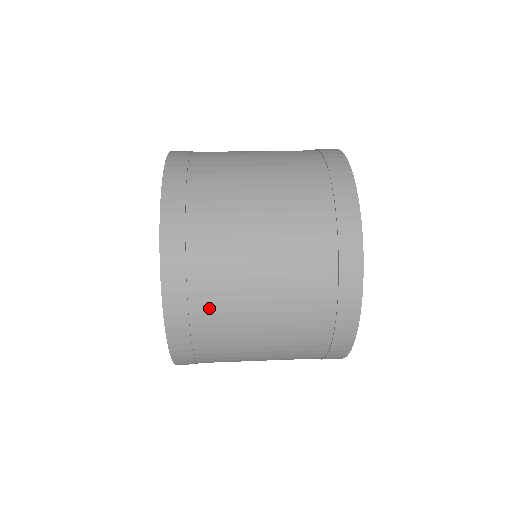
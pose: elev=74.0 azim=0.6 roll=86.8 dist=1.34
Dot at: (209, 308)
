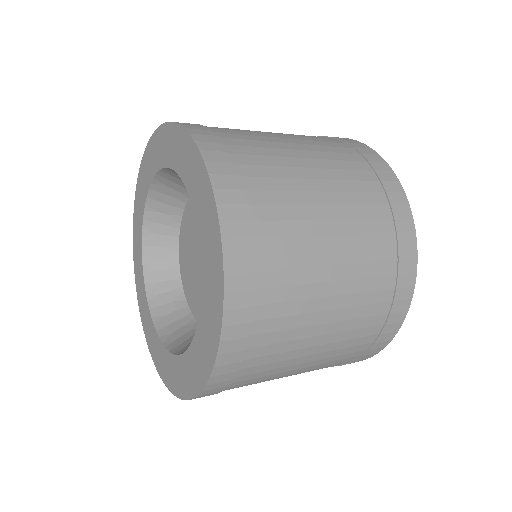
Dot at: (263, 184)
